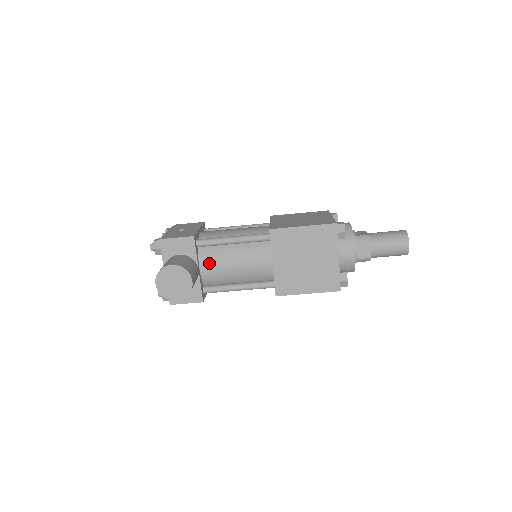
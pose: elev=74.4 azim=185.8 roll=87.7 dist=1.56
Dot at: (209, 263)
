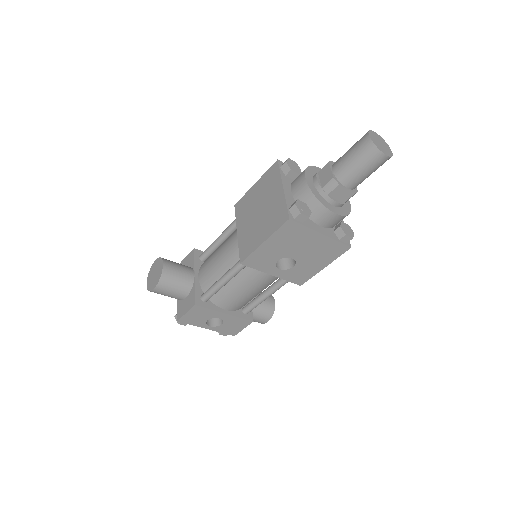
Dot at: (204, 267)
